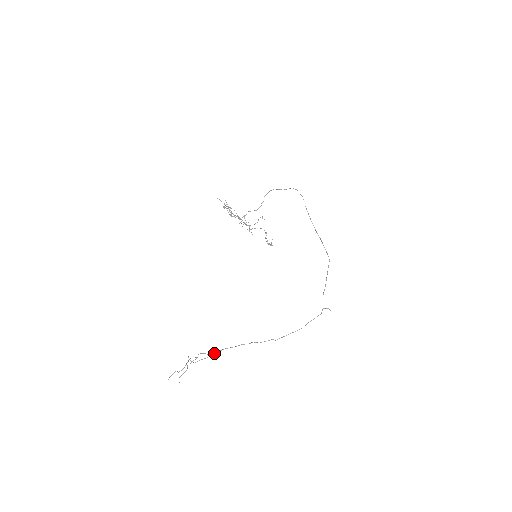
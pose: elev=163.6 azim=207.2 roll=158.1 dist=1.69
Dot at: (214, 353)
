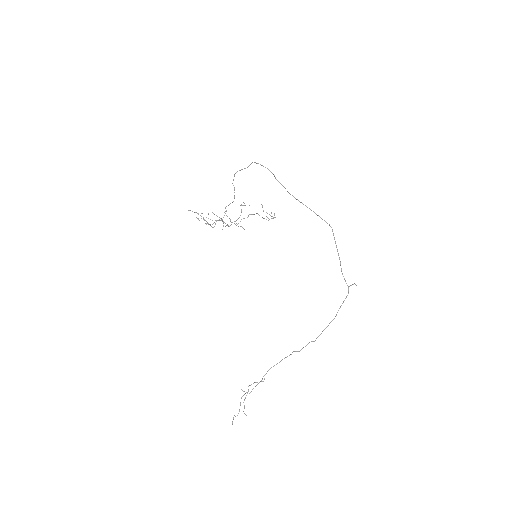
Dot at: occluded
